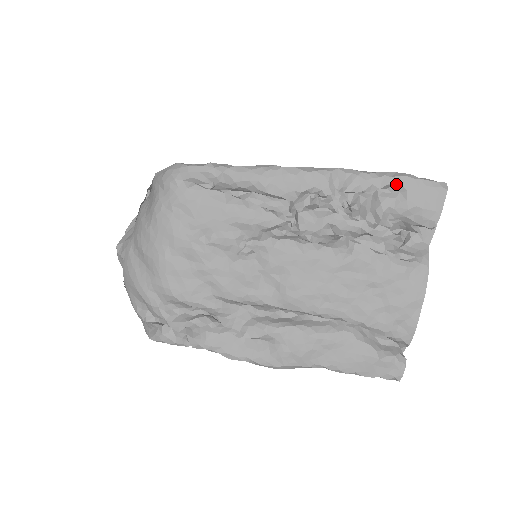
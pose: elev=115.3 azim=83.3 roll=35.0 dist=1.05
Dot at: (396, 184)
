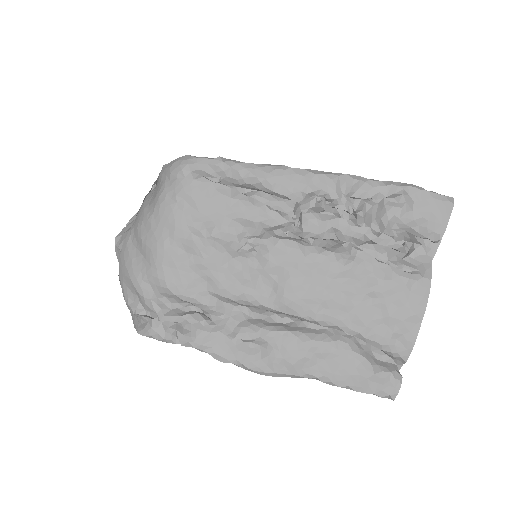
Dot at: (403, 194)
